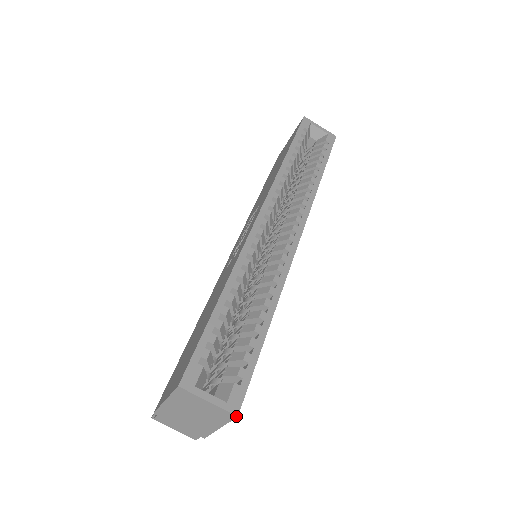
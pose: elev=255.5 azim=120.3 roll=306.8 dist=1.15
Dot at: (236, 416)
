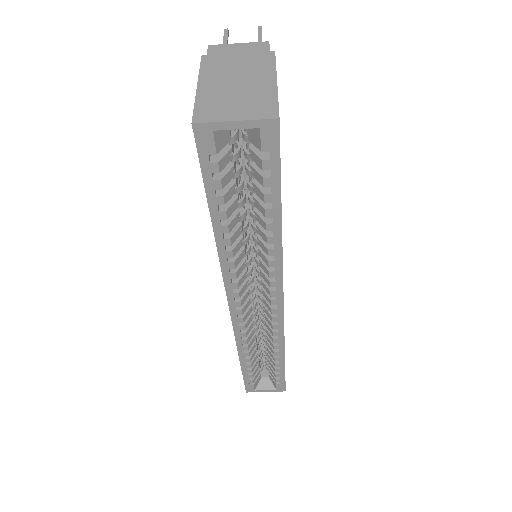
Dot at: occluded
